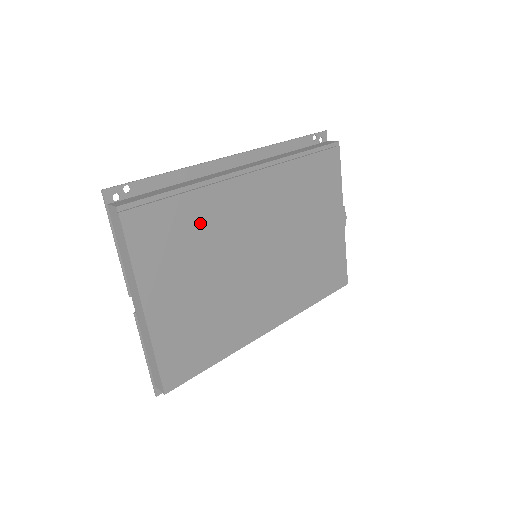
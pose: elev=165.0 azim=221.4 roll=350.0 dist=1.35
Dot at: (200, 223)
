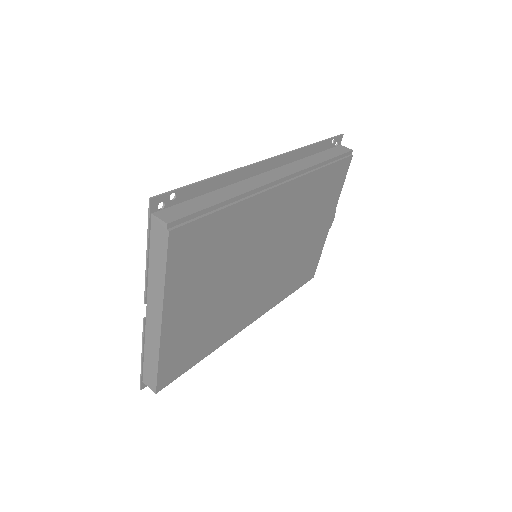
Dot at: (231, 235)
